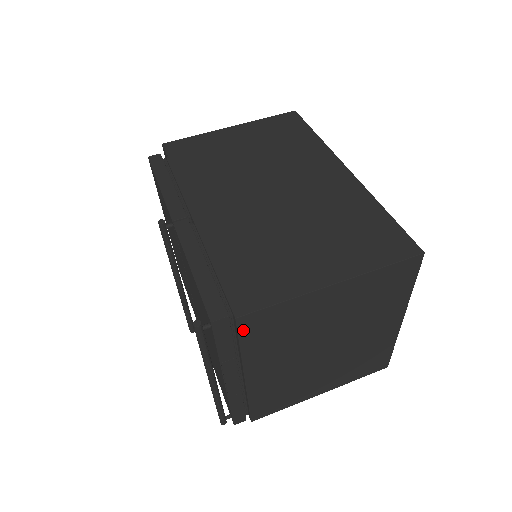
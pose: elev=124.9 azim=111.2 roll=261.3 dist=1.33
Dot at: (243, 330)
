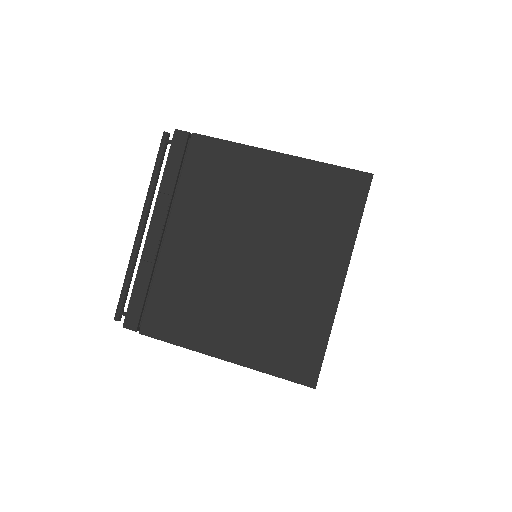
Dot at: (192, 154)
